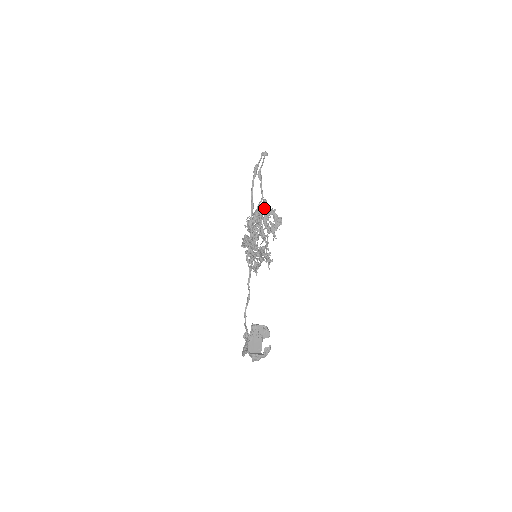
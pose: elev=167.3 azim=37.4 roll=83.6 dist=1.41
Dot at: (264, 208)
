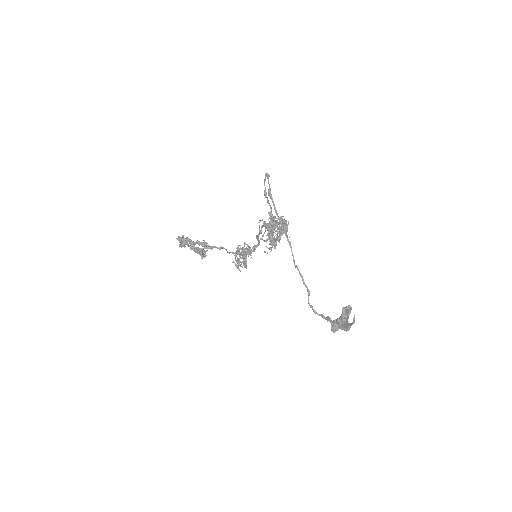
Dot at: (273, 219)
